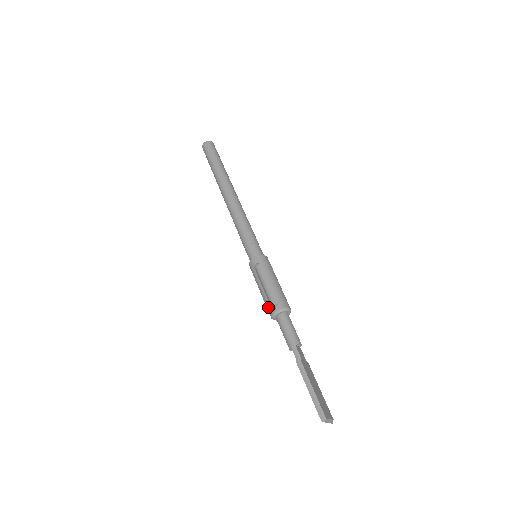
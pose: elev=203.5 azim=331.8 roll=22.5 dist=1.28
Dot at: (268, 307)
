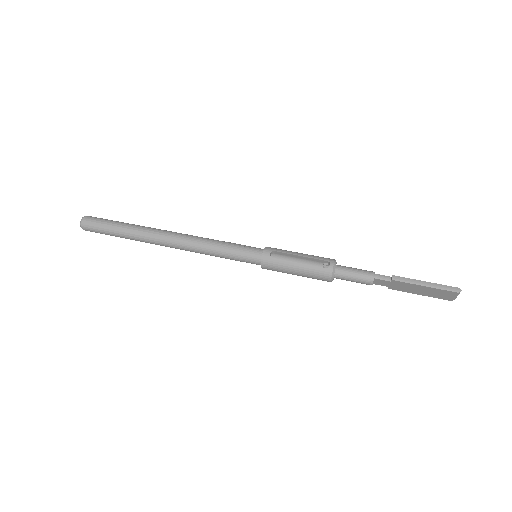
Dot at: (321, 271)
